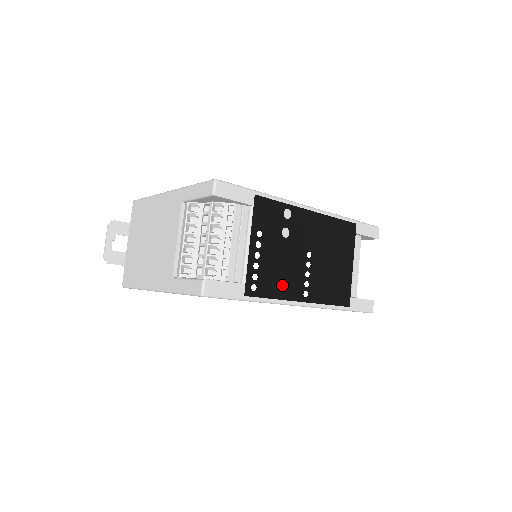
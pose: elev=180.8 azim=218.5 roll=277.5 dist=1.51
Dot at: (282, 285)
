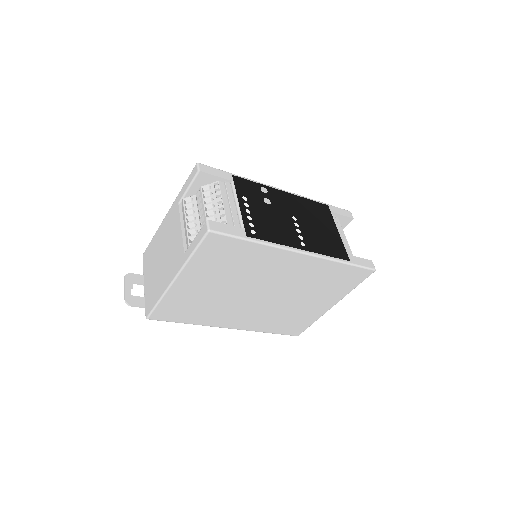
Dot at: (278, 235)
